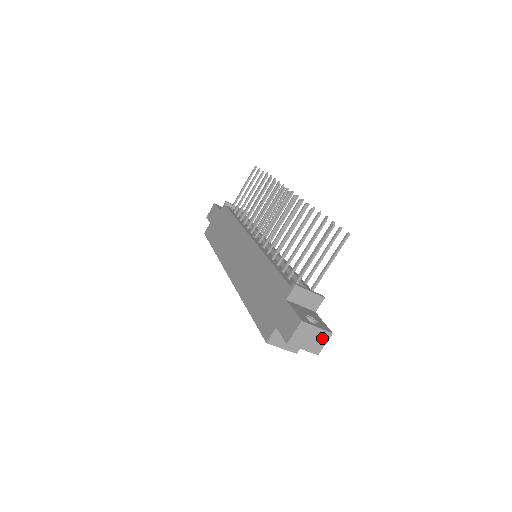
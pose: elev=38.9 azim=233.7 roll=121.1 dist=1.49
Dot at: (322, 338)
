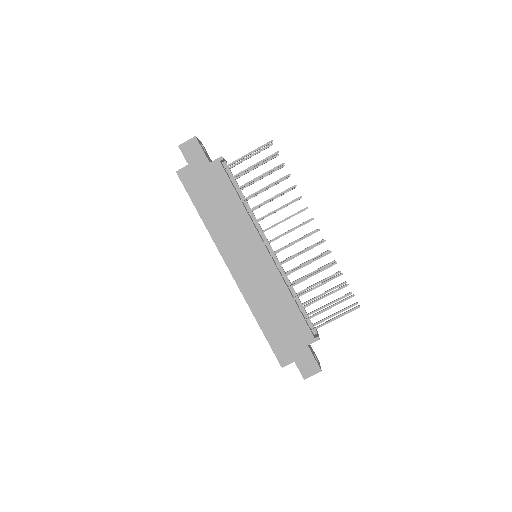
Dot at: occluded
